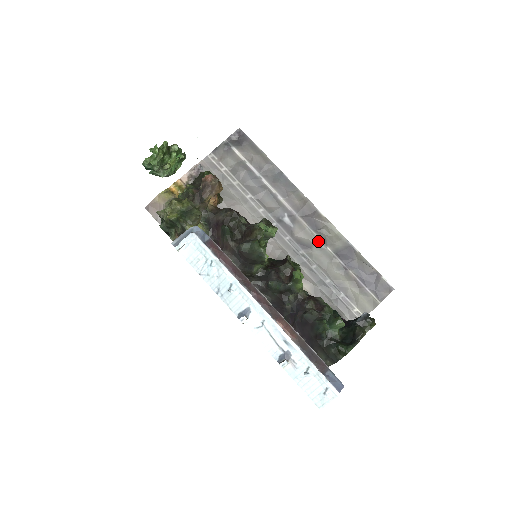
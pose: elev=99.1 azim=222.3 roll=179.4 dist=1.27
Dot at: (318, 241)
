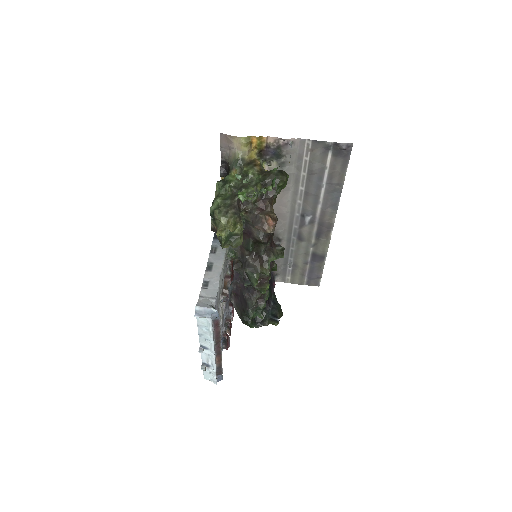
Dot at: (311, 242)
